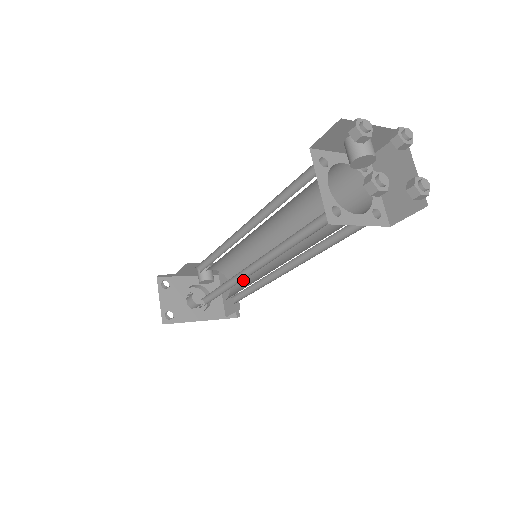
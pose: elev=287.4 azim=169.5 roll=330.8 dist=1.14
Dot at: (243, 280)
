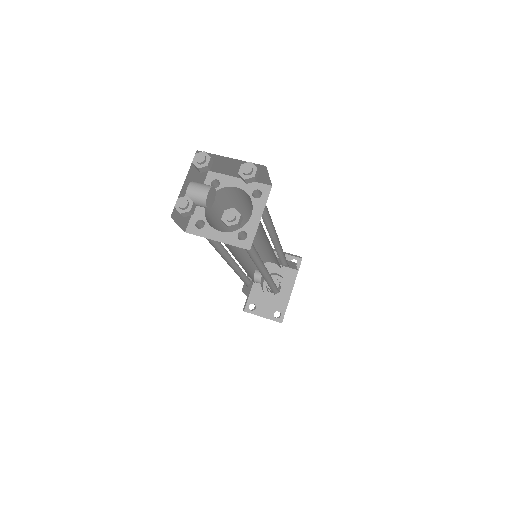
Dot at: (272, 257)
